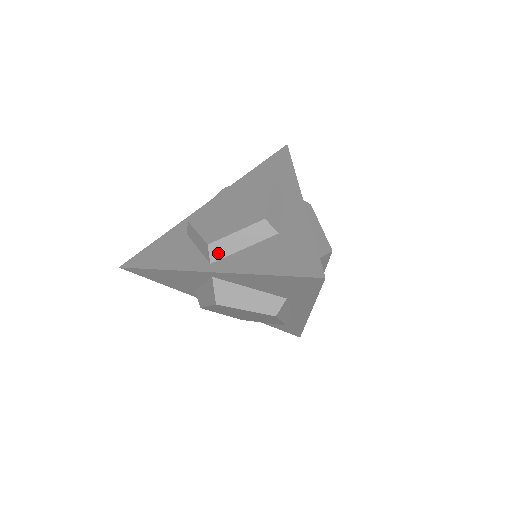
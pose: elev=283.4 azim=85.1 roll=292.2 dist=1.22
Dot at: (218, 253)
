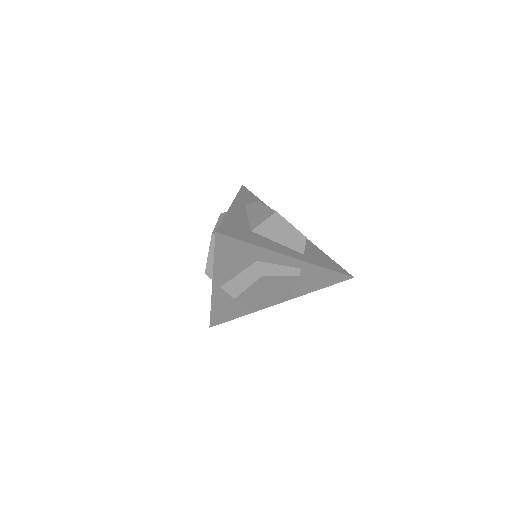
Dot at: (212, 273)
